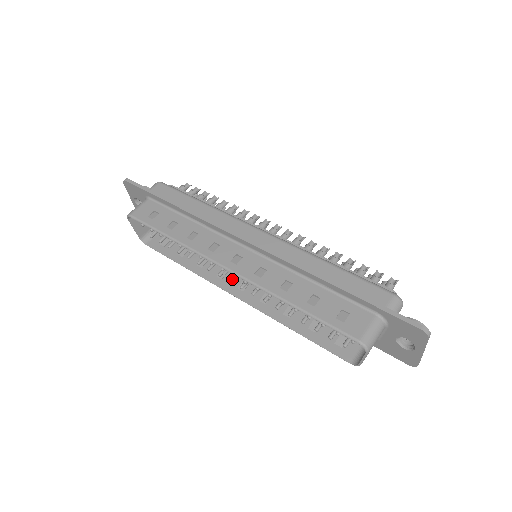
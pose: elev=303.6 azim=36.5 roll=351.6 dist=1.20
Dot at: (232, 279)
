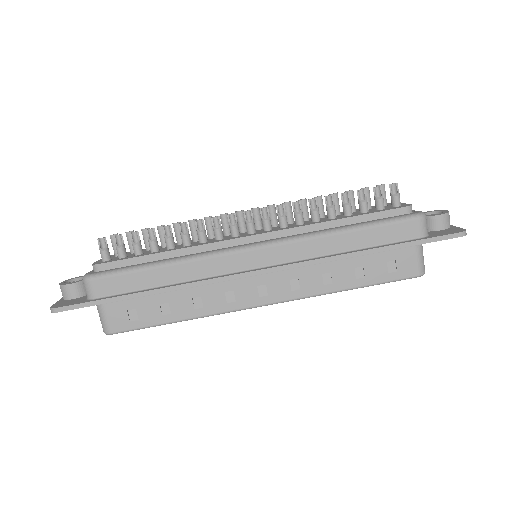
Dot at: occluded
